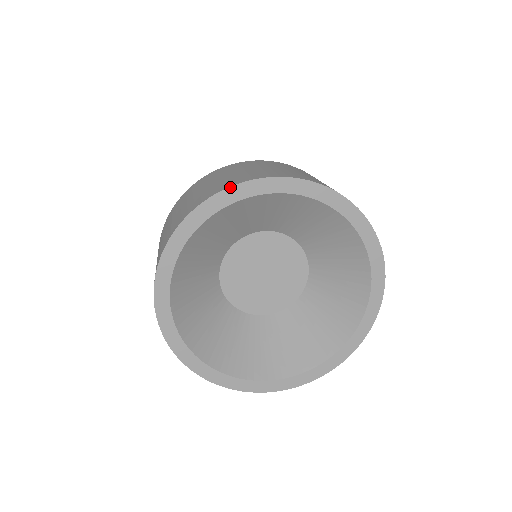
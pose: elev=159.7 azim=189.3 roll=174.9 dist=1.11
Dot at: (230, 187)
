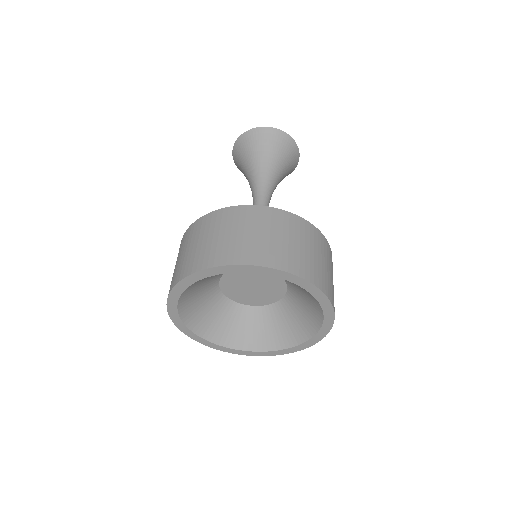
Dot at: (222, 266)
